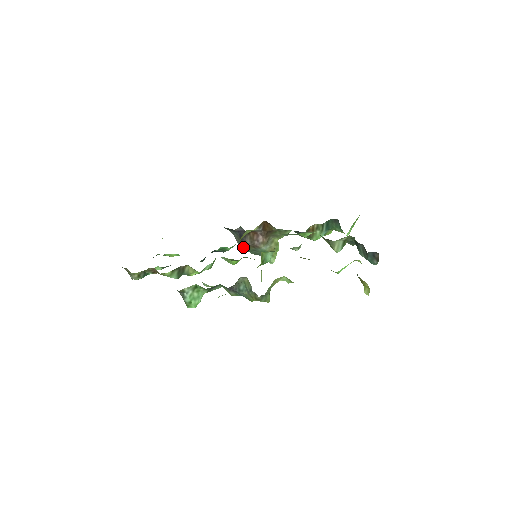
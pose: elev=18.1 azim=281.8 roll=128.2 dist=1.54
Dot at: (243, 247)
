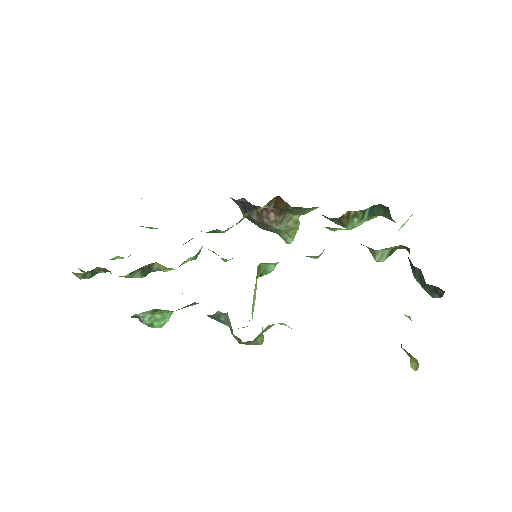
Dot at: (250, 220)
